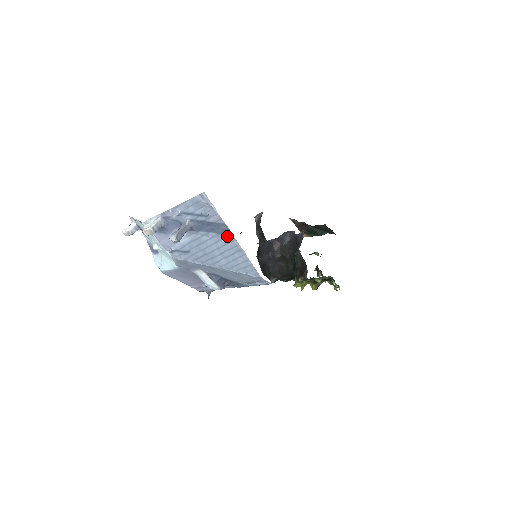
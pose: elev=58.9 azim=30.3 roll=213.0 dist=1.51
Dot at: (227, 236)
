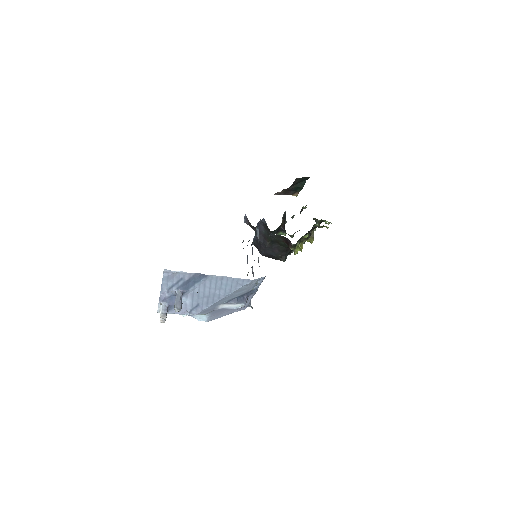
Dot at: (205, 278)
